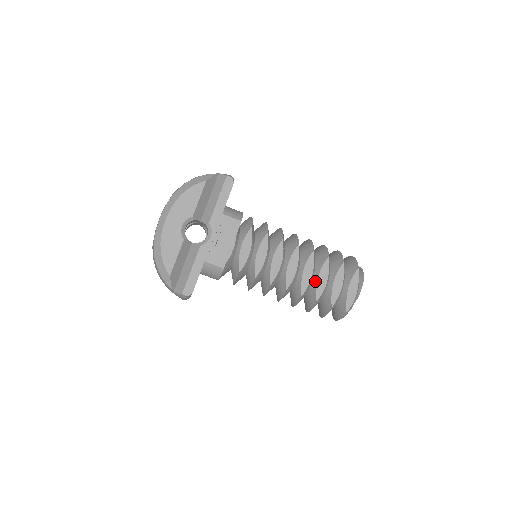
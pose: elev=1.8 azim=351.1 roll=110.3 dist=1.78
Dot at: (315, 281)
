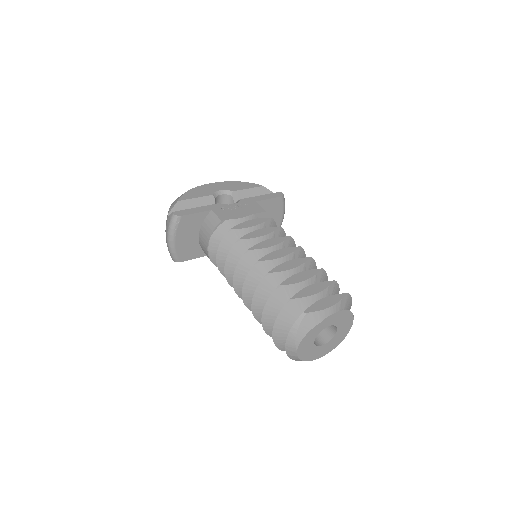
Dot at: (292, 275)
